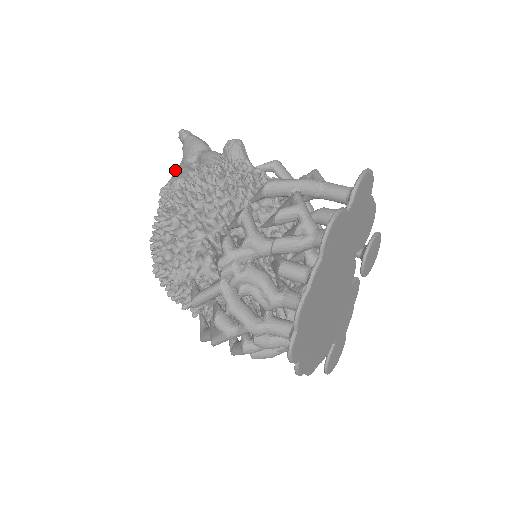
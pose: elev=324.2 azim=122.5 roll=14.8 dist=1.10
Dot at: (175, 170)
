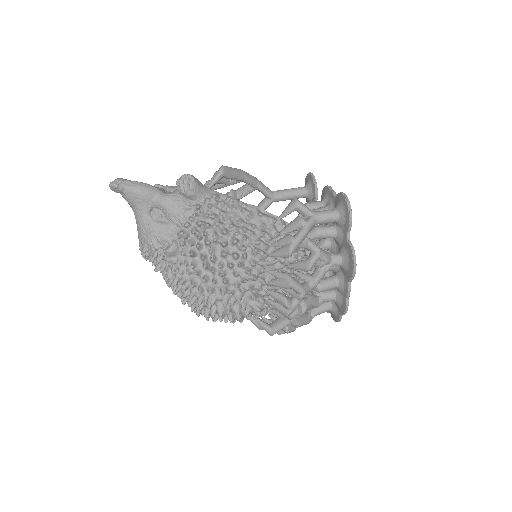
Dot at: (140, 227)
